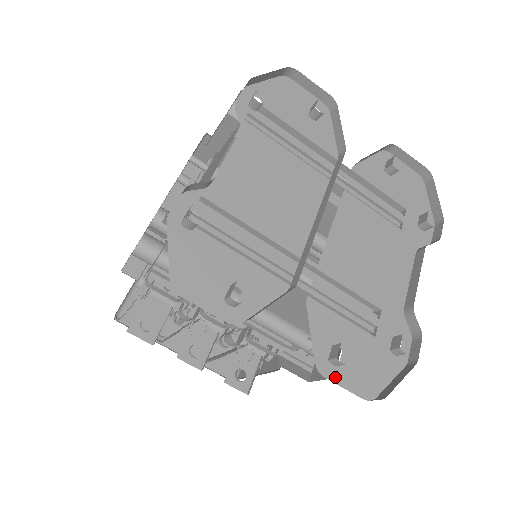
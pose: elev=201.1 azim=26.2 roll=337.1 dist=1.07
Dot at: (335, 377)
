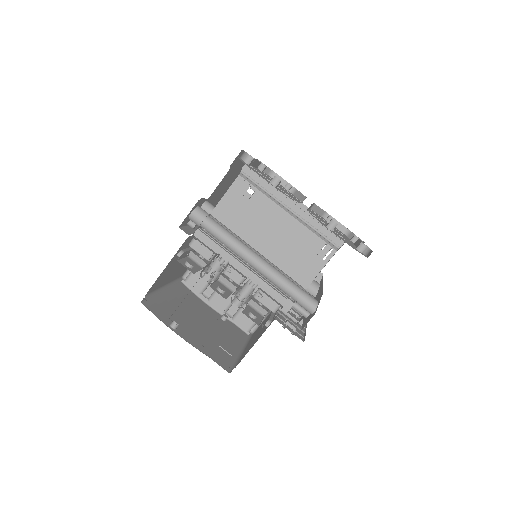
Dot at: occluded
